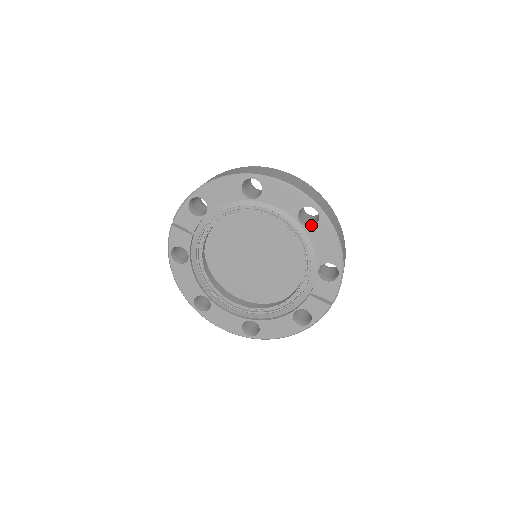
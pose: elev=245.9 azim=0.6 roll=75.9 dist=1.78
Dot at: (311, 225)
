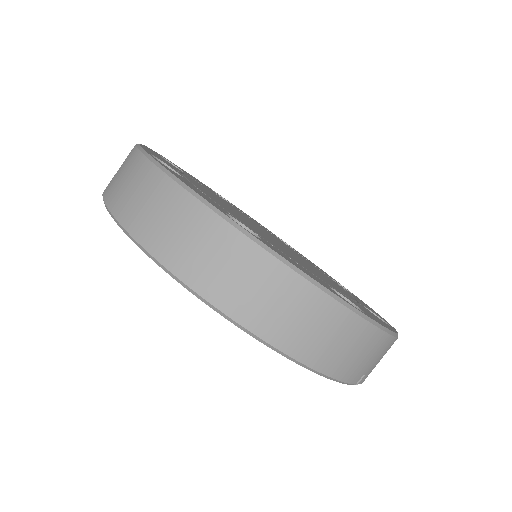
Dot at: occluded
